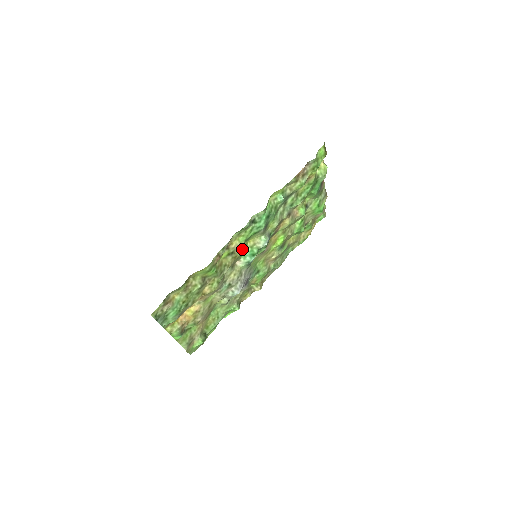
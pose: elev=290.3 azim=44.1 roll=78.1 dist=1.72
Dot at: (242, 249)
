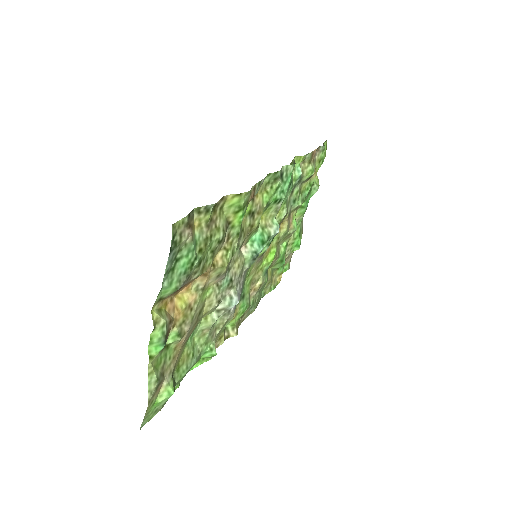
Dot at: (260, 218)
